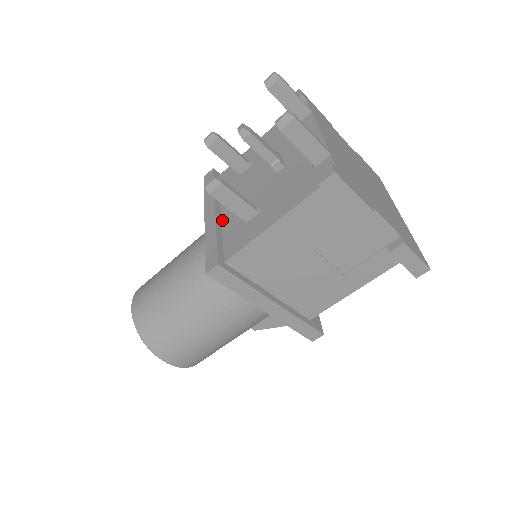
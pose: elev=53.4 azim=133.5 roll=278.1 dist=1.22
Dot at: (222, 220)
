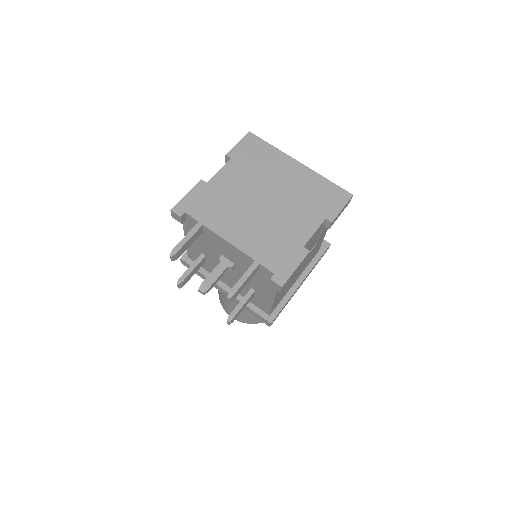
Dot at: occluded
